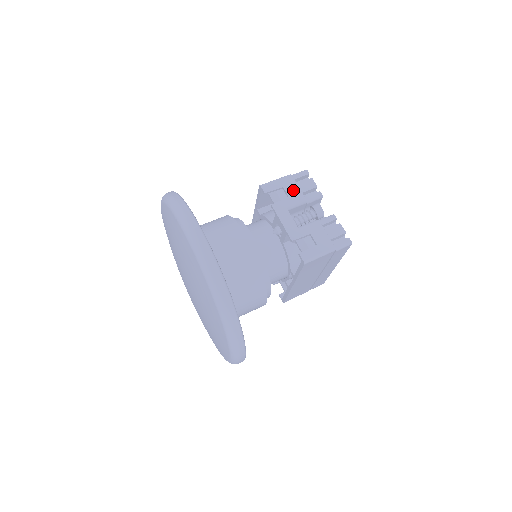
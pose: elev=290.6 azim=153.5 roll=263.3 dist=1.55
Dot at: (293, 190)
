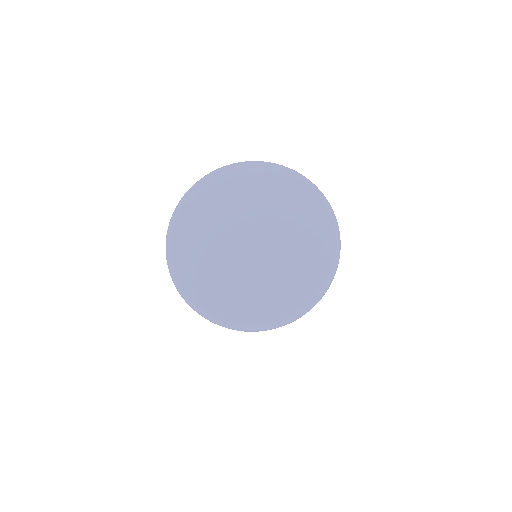
Dot at: occluded
